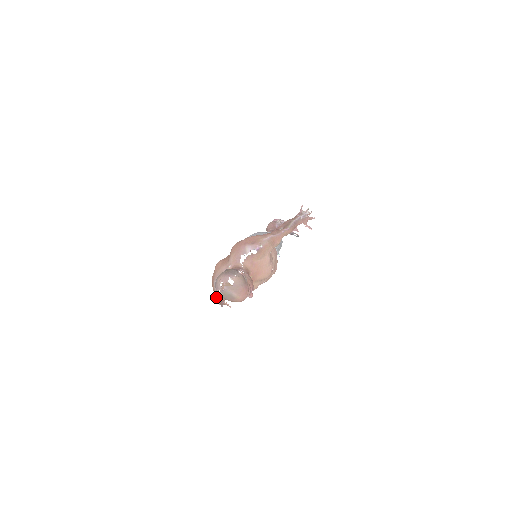
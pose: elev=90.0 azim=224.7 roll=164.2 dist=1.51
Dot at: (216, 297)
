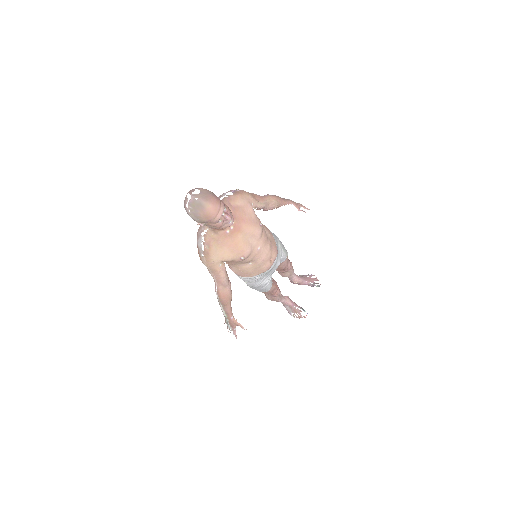
Dot at: occluded
